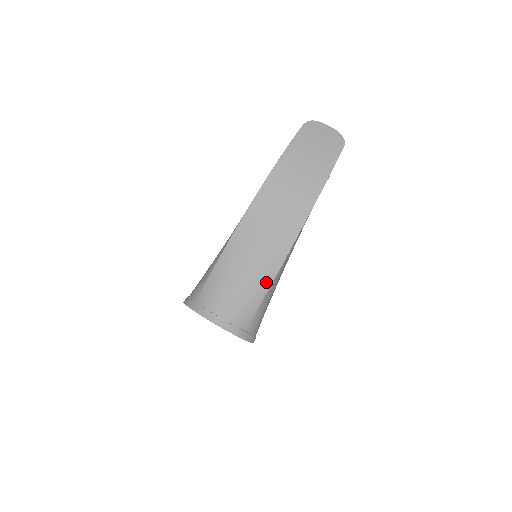
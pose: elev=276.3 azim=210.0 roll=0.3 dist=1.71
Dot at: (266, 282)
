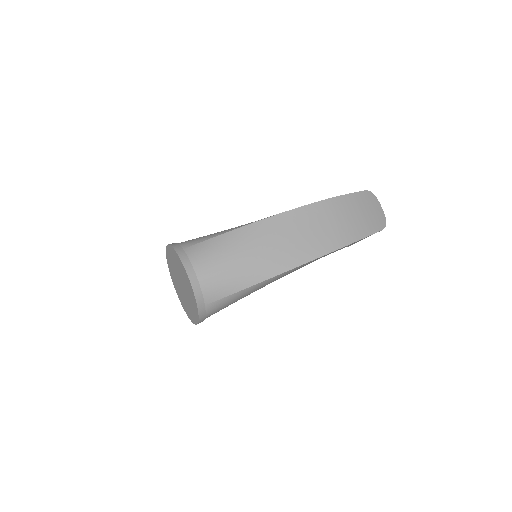
Dot at: (256, 278)
